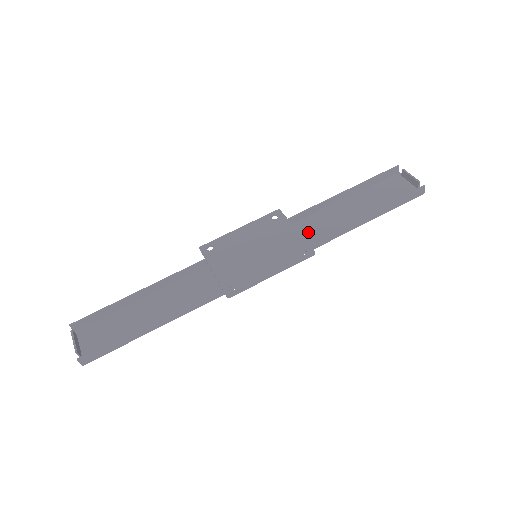
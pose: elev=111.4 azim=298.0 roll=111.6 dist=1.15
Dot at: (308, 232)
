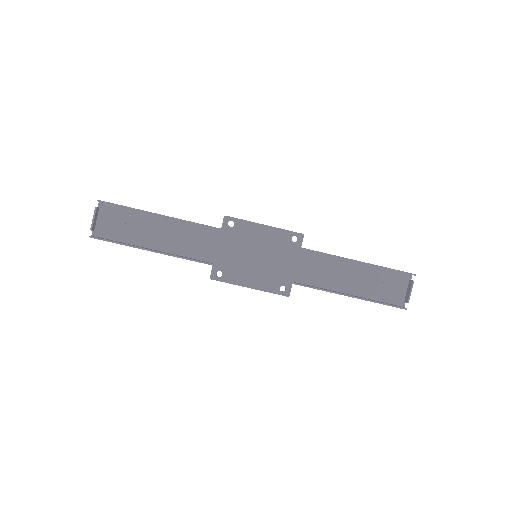
Dot at: (305, 267)
